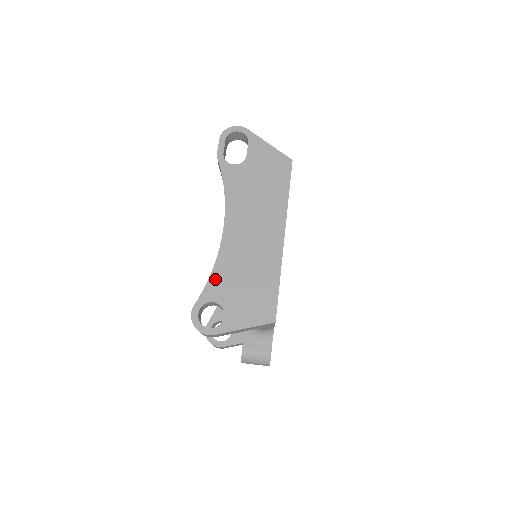
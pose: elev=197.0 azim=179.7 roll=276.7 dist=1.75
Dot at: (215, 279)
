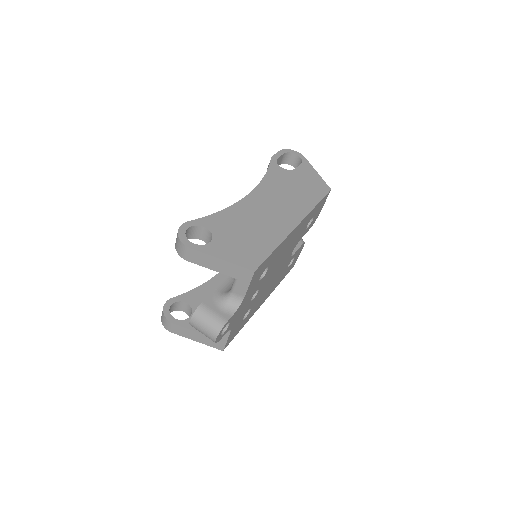
Dot at: (220, 216)
